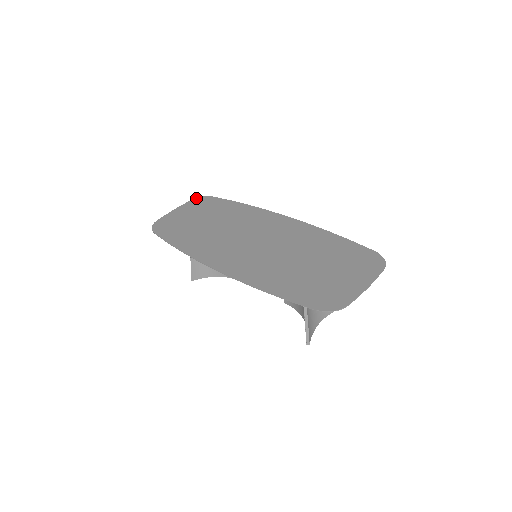
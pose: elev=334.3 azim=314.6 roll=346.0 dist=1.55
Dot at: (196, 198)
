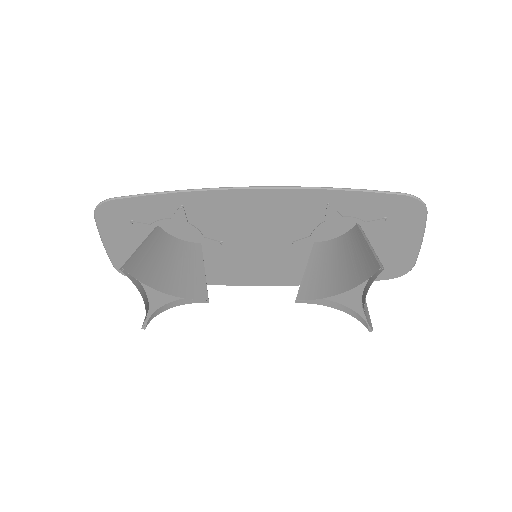
Dot at: (117, 268)
